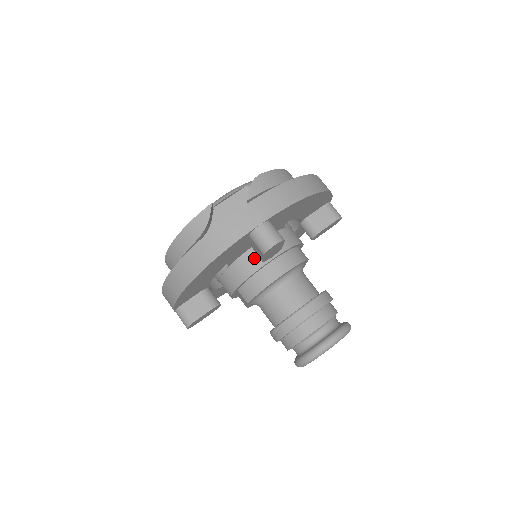
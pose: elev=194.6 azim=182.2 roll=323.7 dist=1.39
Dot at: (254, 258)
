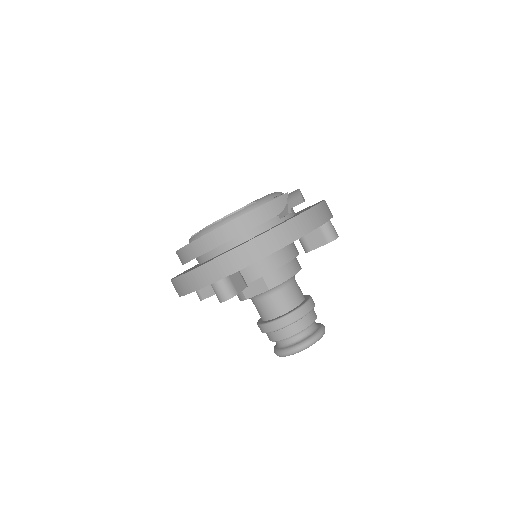
Dot at: (288, 250)
